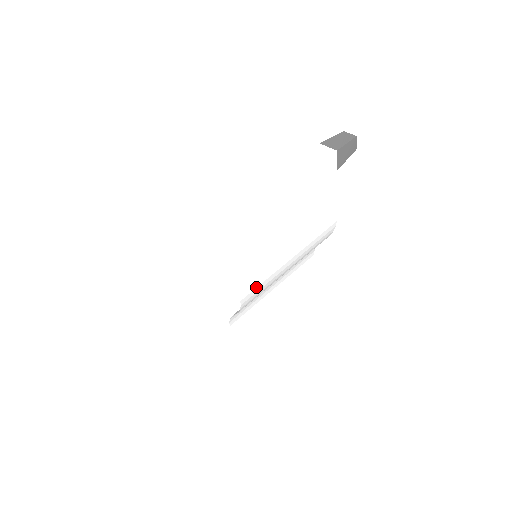
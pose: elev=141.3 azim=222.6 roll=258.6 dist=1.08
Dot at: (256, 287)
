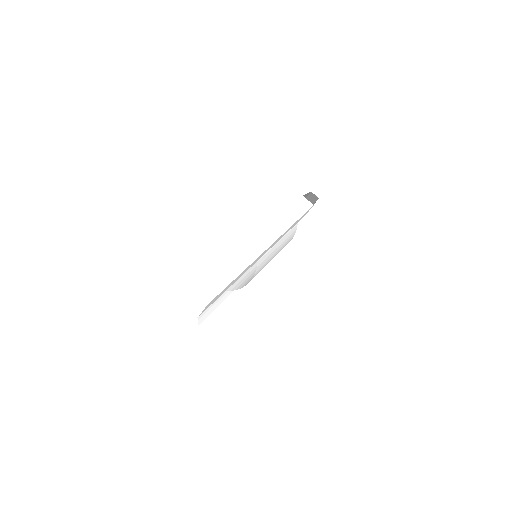
Dot at: occluded
